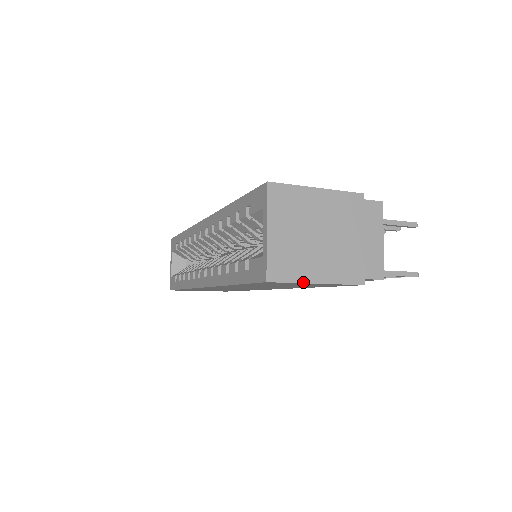
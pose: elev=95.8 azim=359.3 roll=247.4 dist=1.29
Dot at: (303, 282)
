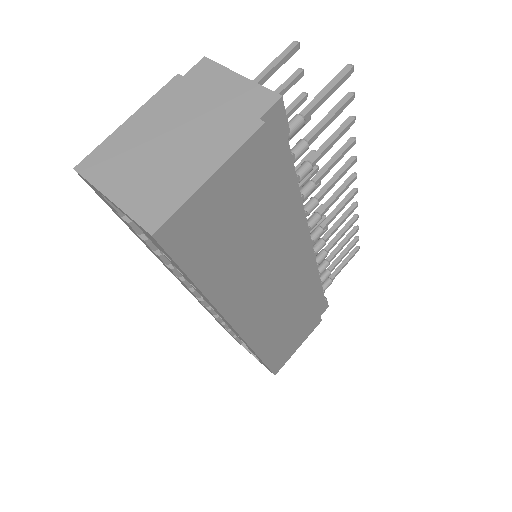
Dot at: (192, 193)
